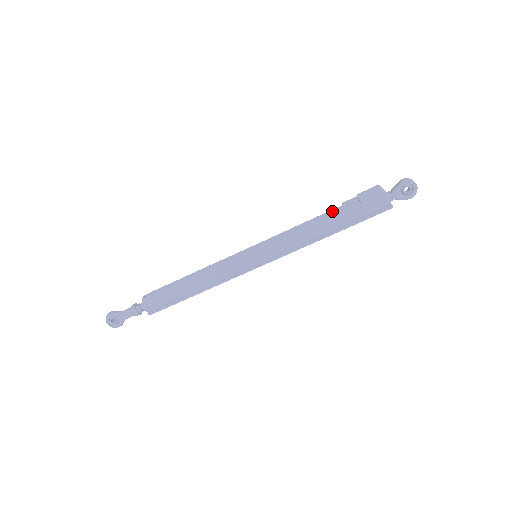
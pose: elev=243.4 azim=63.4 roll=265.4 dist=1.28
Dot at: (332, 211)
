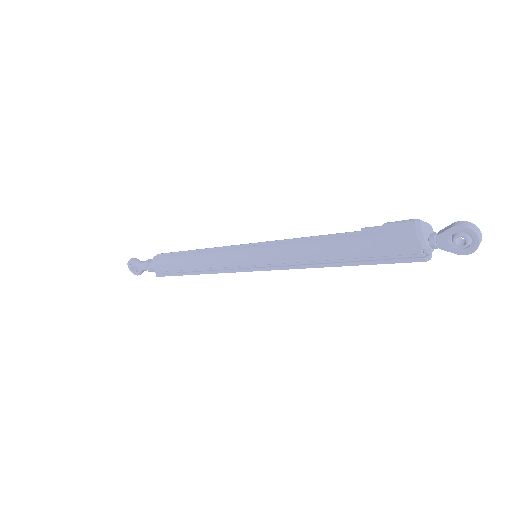
Dot at: (346, 235)
